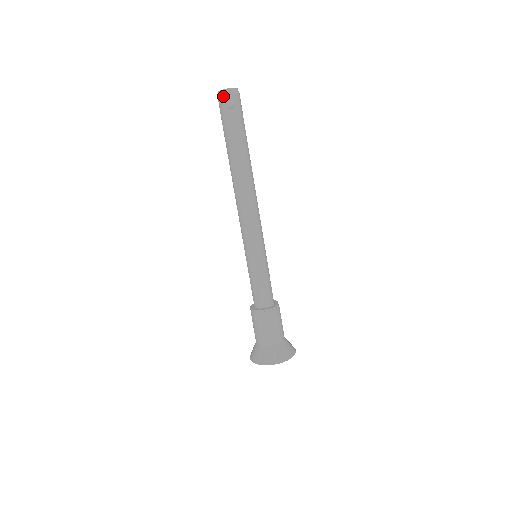
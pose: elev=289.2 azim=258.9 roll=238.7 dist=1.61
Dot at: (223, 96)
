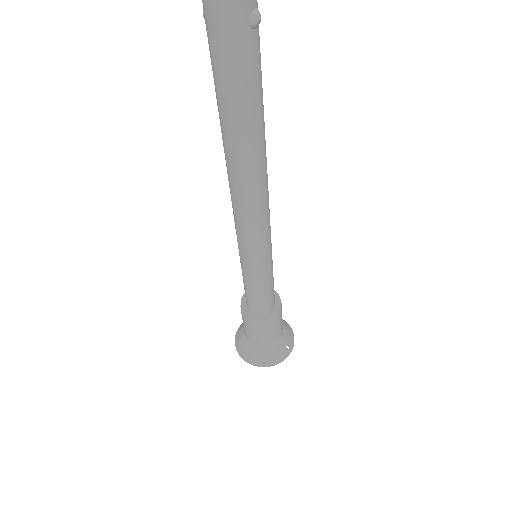
Dot at: out of frame
